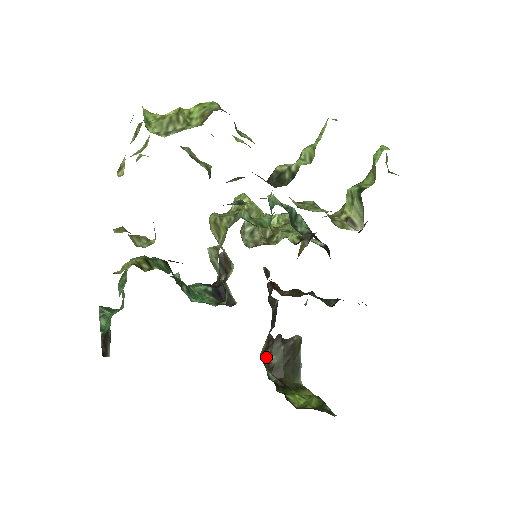
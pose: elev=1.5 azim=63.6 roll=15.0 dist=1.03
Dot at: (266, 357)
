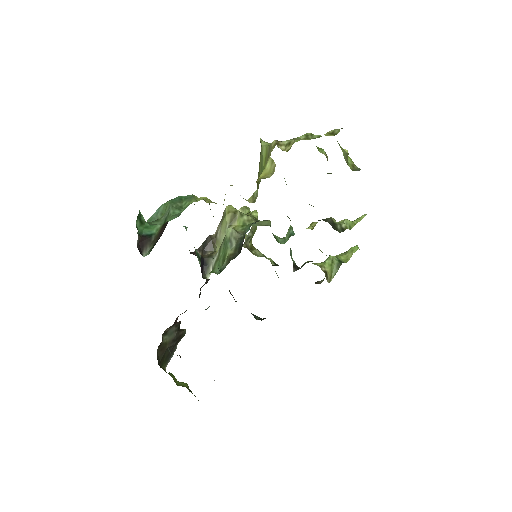
Dot at: occluded
